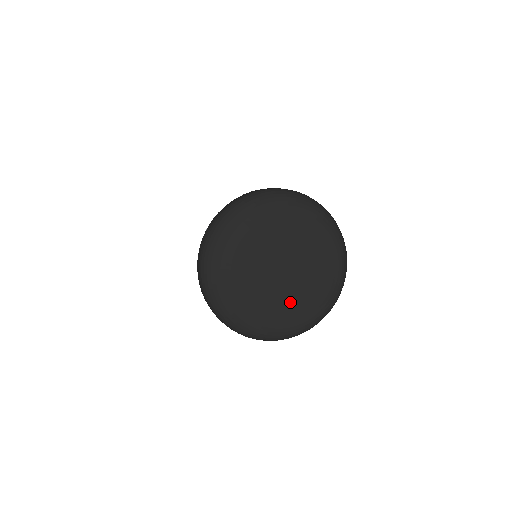
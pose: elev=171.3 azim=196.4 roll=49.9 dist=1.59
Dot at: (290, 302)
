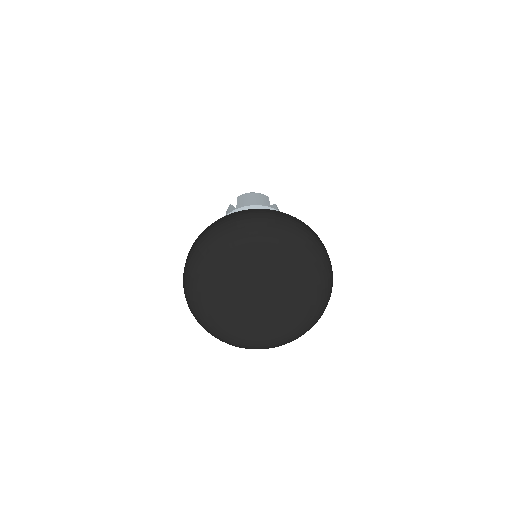
Dot at: (268, 322)
